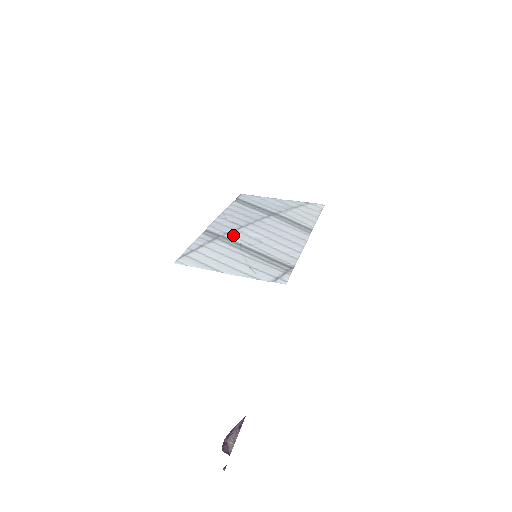
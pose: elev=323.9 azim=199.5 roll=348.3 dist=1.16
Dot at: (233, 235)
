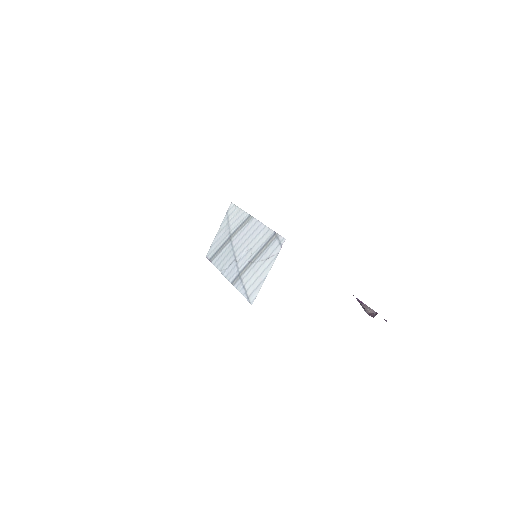
Dot at: (241, 266)
